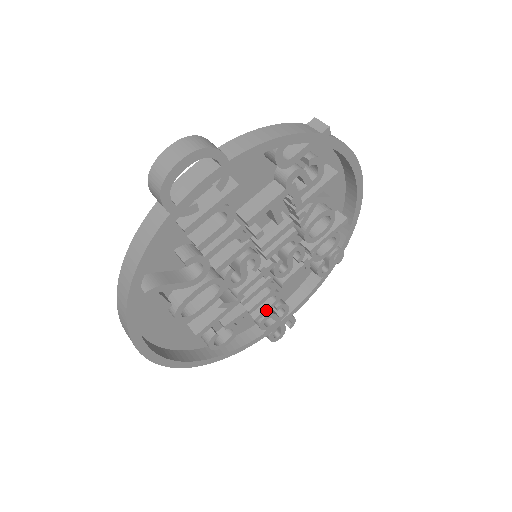
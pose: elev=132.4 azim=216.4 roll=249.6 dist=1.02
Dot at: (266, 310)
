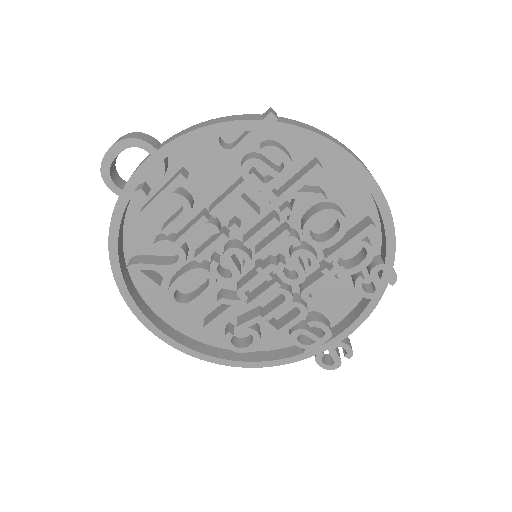
Dot at: (291, 322)
